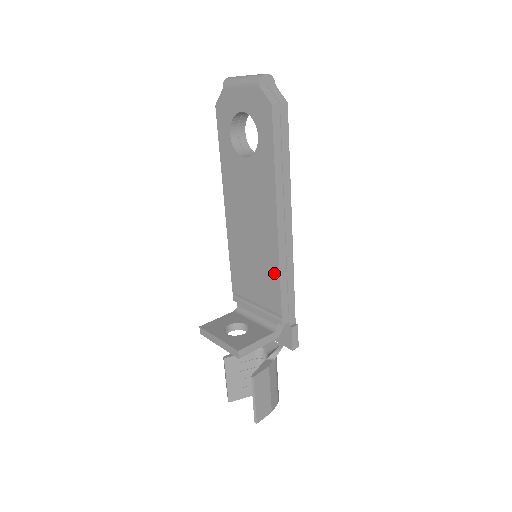
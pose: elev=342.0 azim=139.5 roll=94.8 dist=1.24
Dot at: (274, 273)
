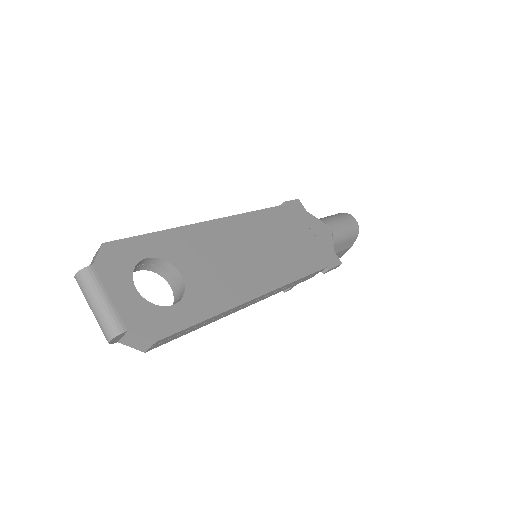
Dot at: occluded
